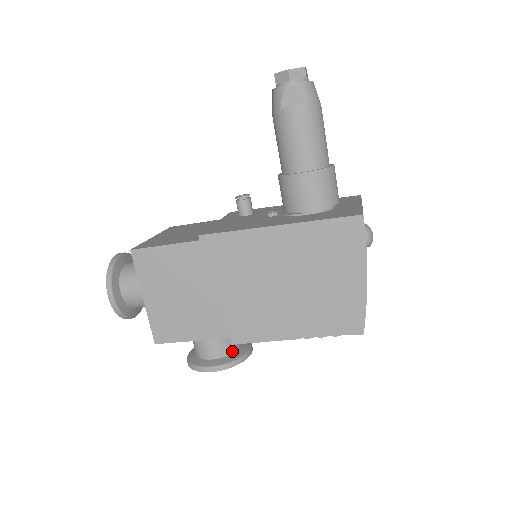
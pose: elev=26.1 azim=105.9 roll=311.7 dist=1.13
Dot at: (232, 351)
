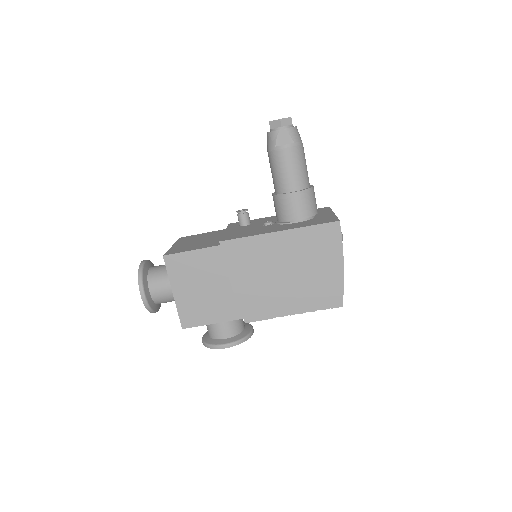
Dot at: (240, 331)
